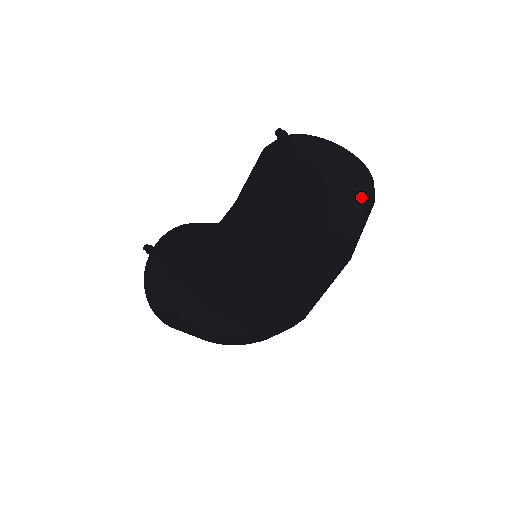
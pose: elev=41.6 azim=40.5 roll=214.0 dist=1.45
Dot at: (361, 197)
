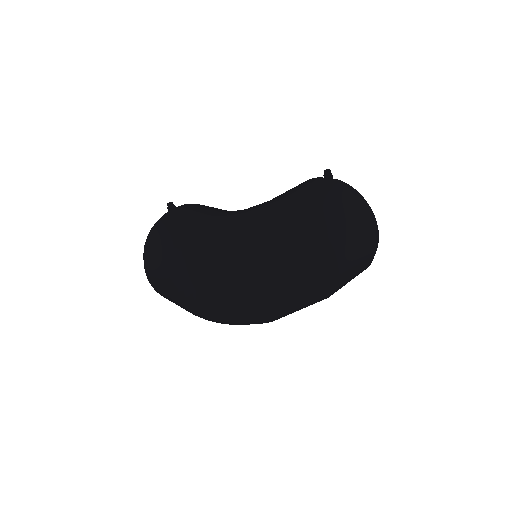
Dot at: (365, 248)
